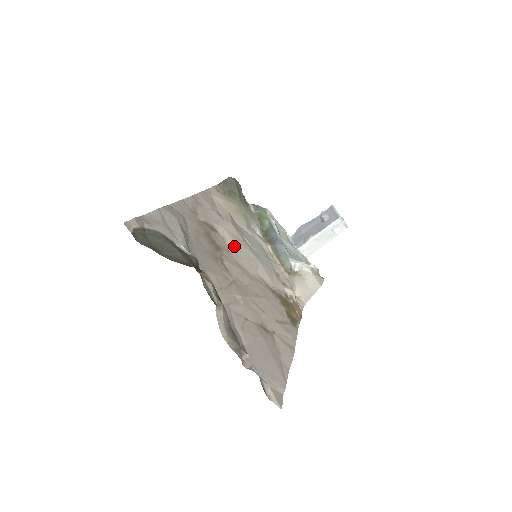
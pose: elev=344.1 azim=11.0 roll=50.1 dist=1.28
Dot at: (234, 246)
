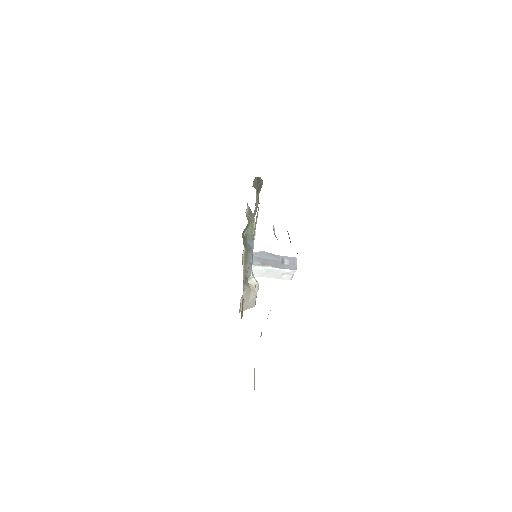
Dot at: occluded
